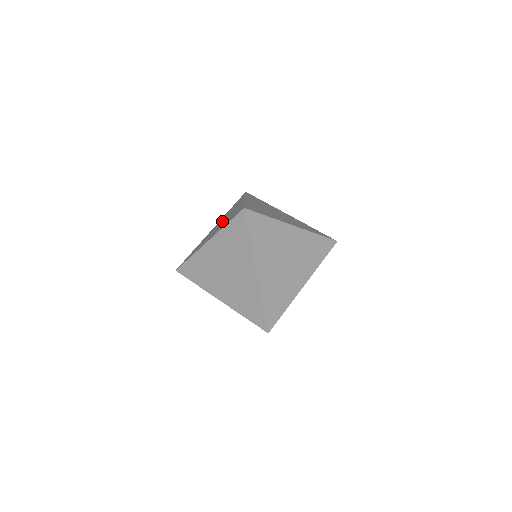
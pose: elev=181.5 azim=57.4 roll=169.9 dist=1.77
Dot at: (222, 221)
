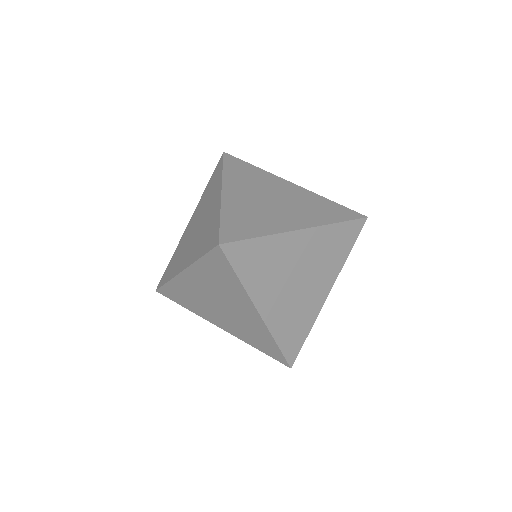
Dot at: occluded
